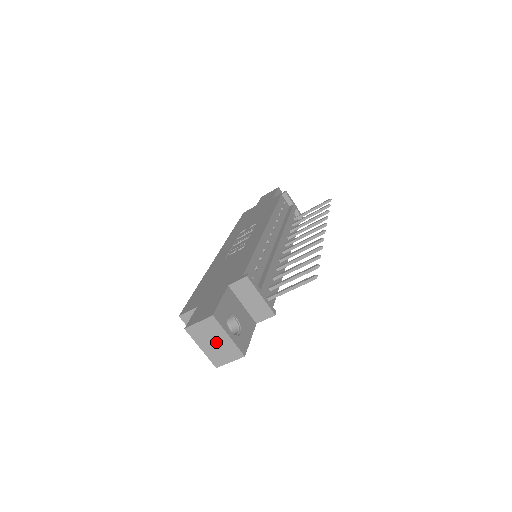
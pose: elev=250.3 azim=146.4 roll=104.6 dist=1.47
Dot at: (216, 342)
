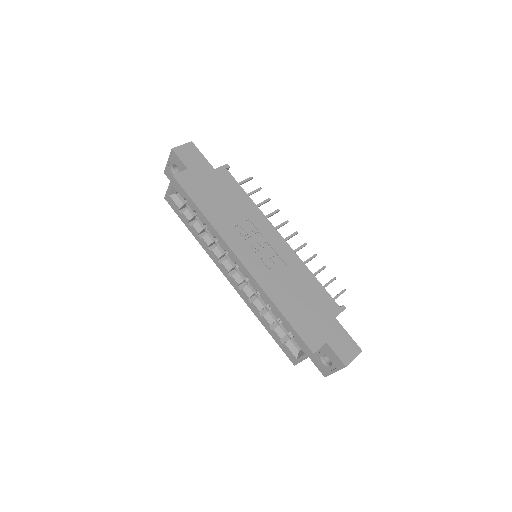
Dot at: occluded
